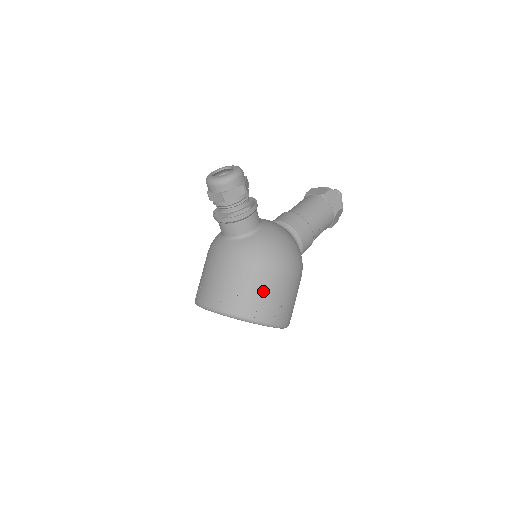
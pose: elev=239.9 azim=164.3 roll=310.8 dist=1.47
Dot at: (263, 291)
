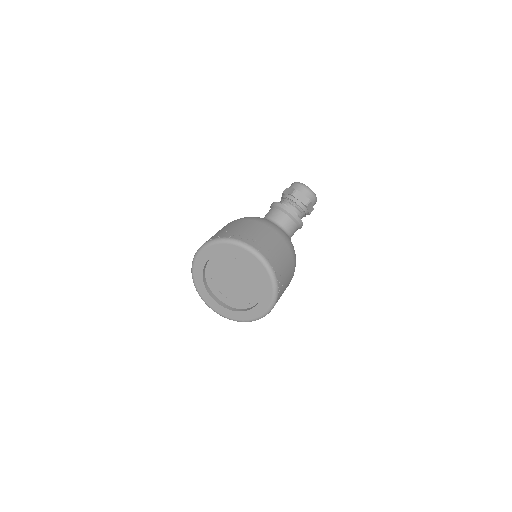
Dot at: (287, 277)
